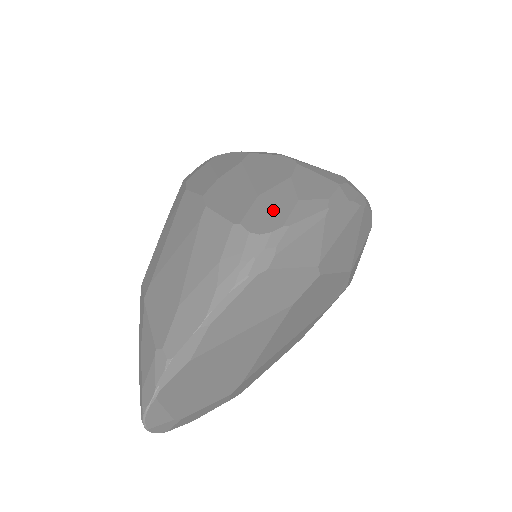
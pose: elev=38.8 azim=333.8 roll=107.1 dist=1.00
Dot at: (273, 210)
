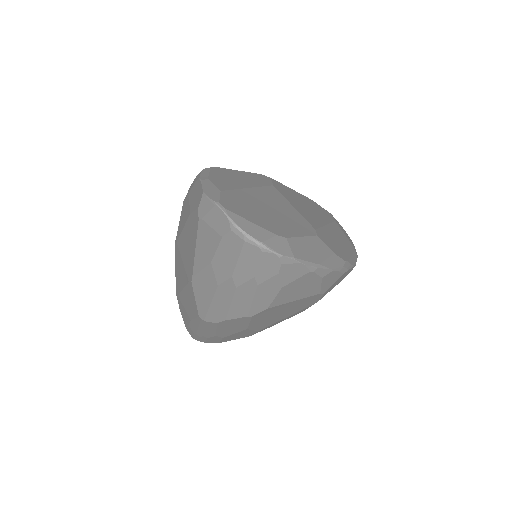
Dot at: occluded
